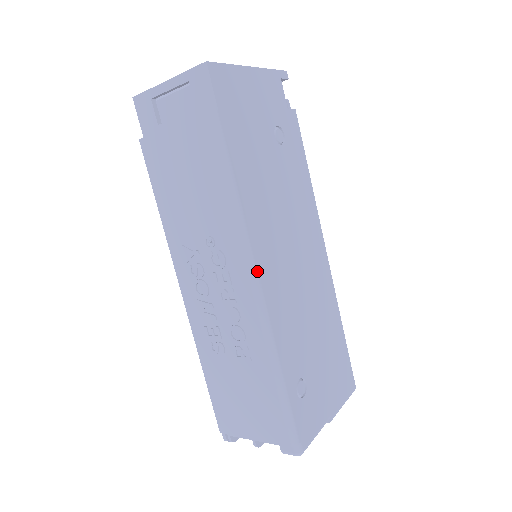
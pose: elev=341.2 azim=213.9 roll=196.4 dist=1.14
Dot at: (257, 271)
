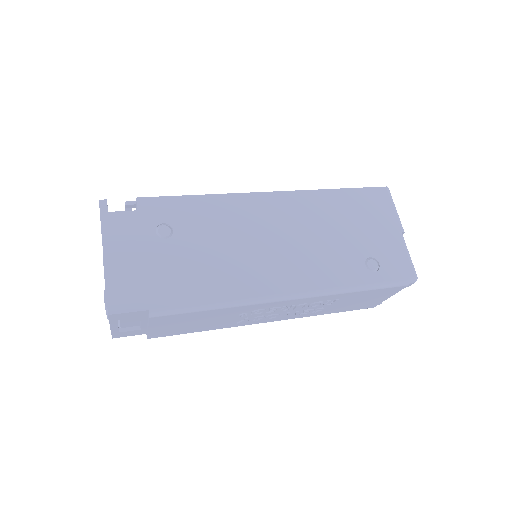
Dot at: (279, 295)
